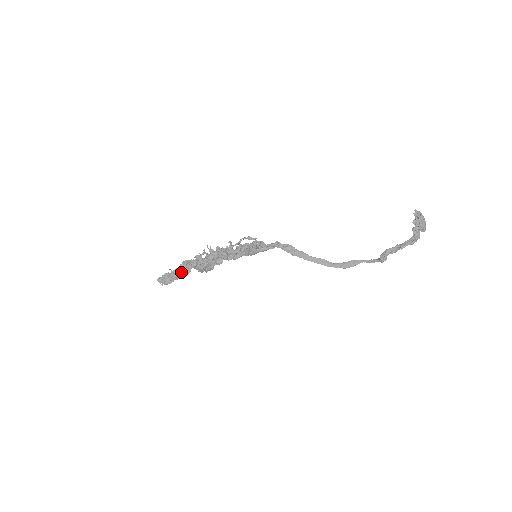
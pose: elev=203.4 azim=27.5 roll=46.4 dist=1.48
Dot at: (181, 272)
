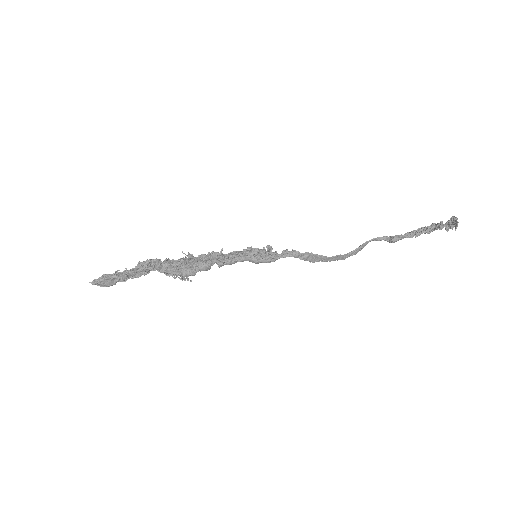
Dot at: (135, 275)
